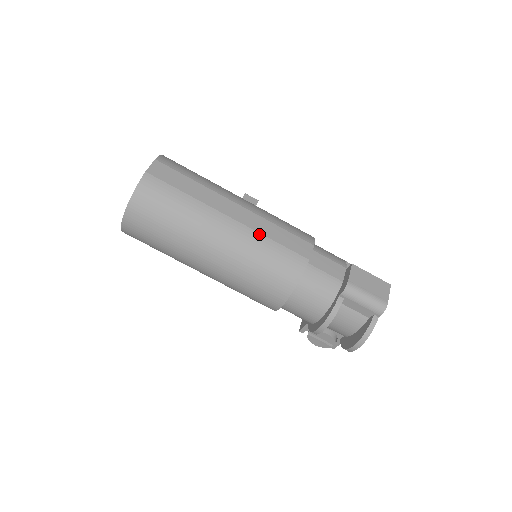
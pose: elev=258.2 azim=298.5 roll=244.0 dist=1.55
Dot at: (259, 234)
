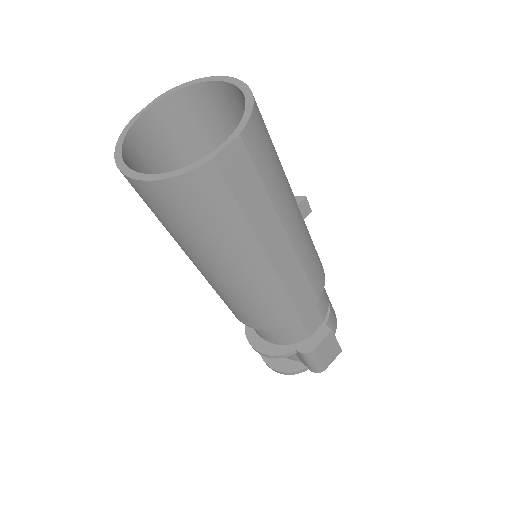
Dot at: (281, 284)
